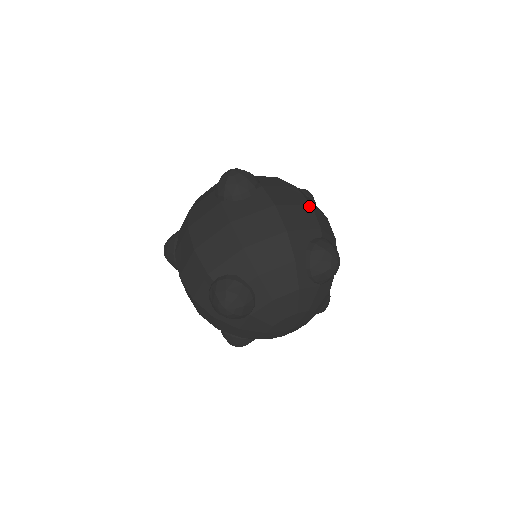
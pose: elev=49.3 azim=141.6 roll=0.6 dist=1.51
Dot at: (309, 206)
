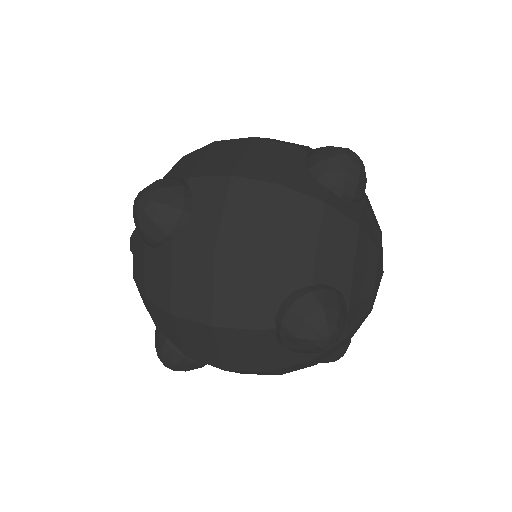
Dot at: (255, 140)
